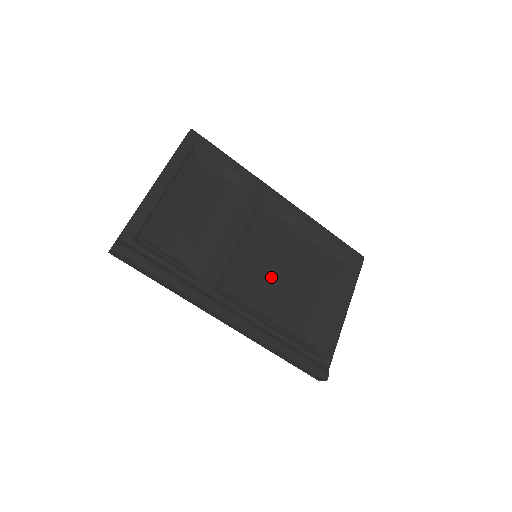
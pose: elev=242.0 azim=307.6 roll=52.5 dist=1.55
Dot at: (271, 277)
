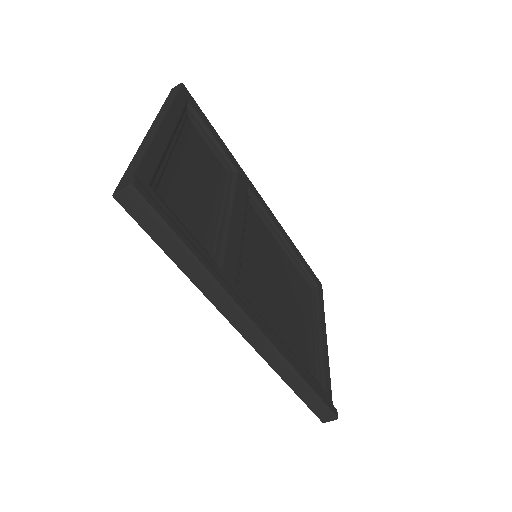
Dot at: (269, 286)
